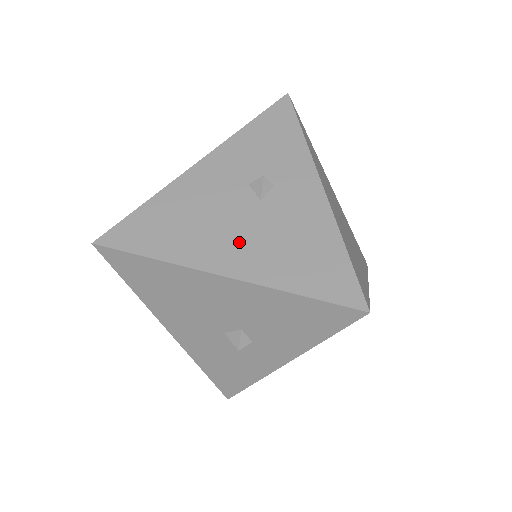
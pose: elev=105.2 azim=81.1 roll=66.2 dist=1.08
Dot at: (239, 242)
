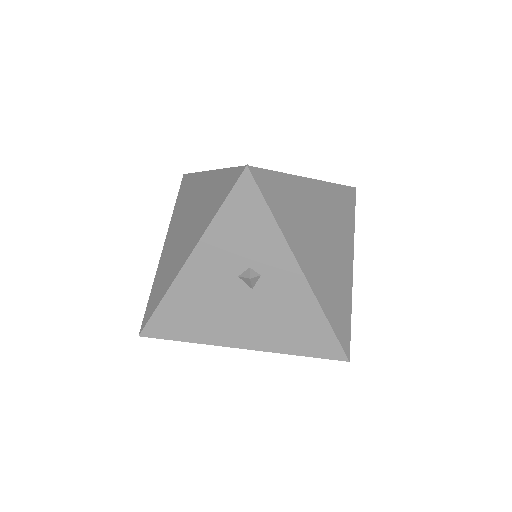
Dot at: (246, 325)
